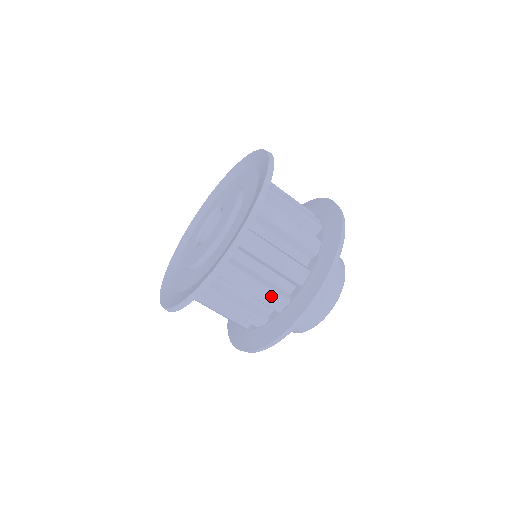
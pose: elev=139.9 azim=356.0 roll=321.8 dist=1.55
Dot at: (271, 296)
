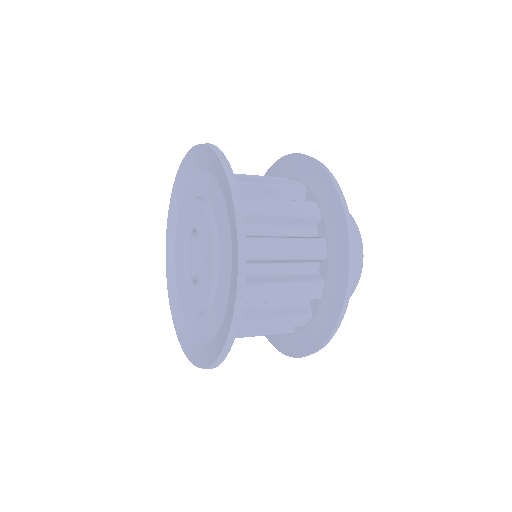
Dot at: (306, 245)
